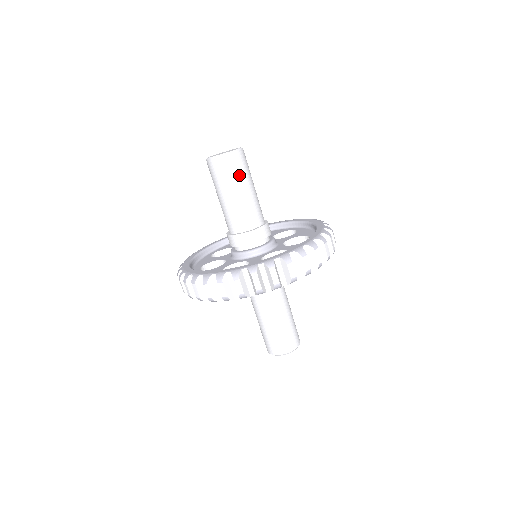
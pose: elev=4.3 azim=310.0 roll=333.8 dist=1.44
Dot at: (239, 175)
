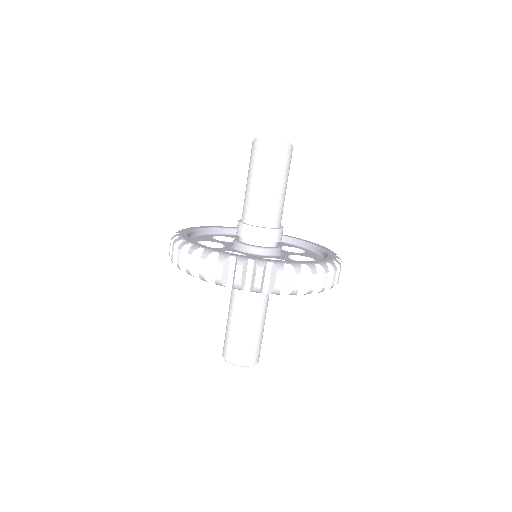
Dot at: occluded
